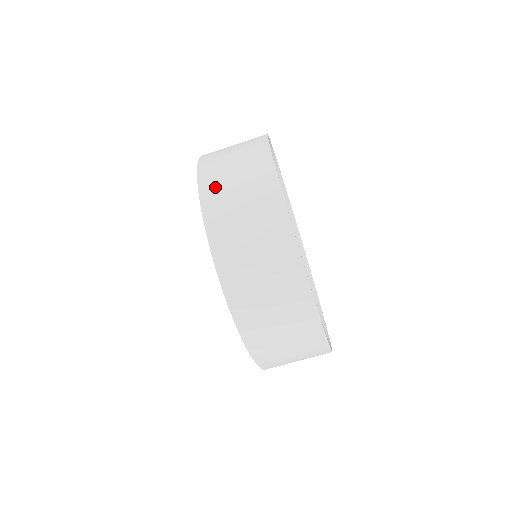
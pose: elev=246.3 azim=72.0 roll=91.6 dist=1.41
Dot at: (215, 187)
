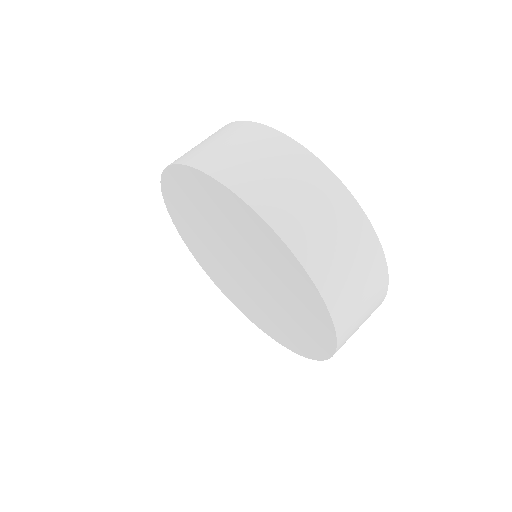
Dot at: occluded
